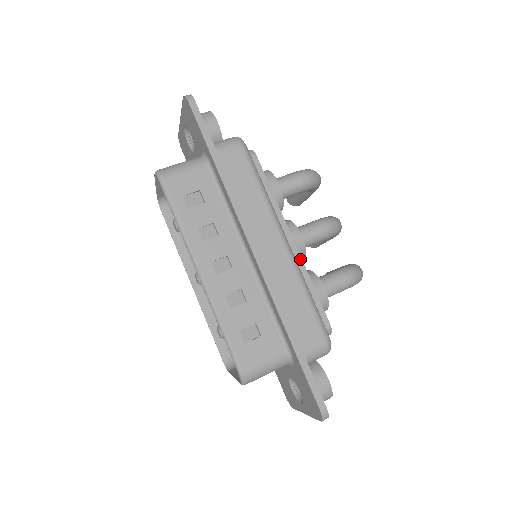
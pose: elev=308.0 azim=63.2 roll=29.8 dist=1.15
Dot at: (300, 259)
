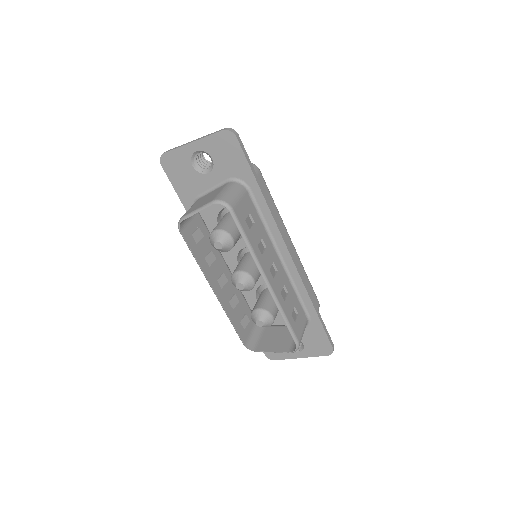
Dot at: occluded
